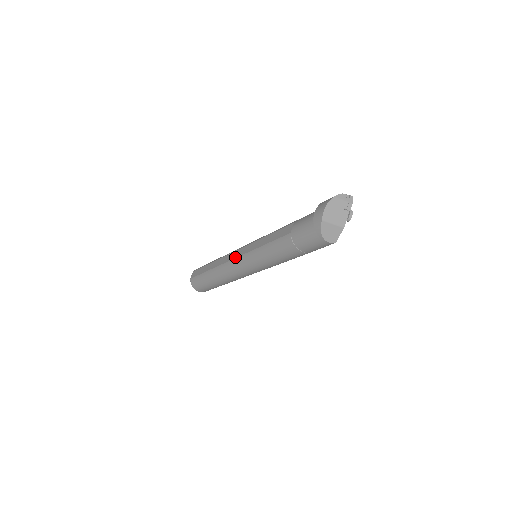
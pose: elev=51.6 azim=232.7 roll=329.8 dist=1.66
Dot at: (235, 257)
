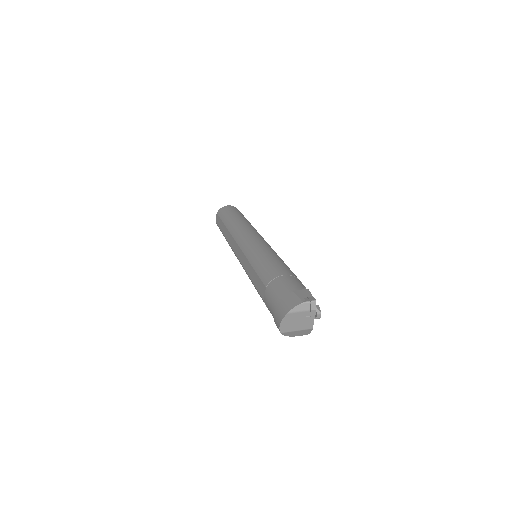
Dot at: (236, 254)
